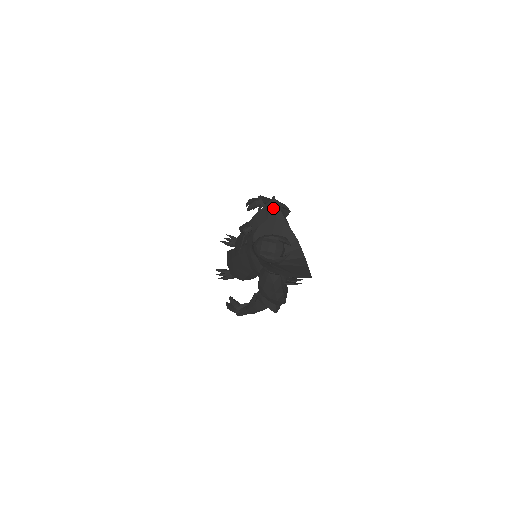
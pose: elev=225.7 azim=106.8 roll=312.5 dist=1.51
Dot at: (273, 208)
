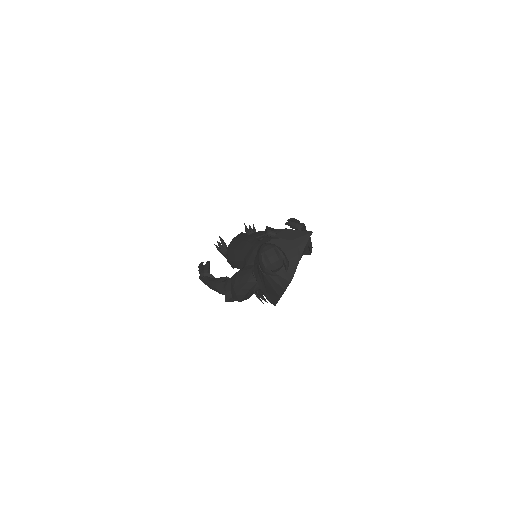
Dot at: (303, 238)
